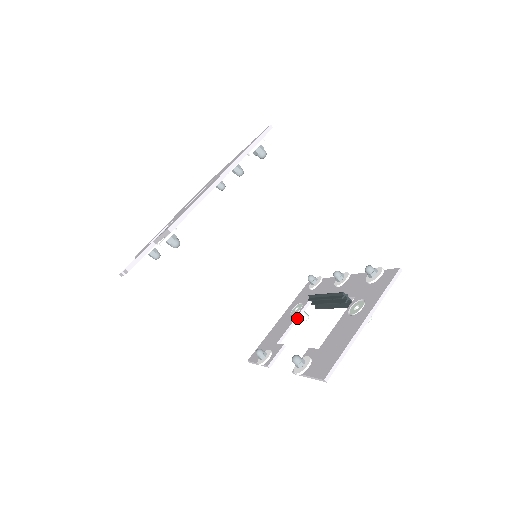
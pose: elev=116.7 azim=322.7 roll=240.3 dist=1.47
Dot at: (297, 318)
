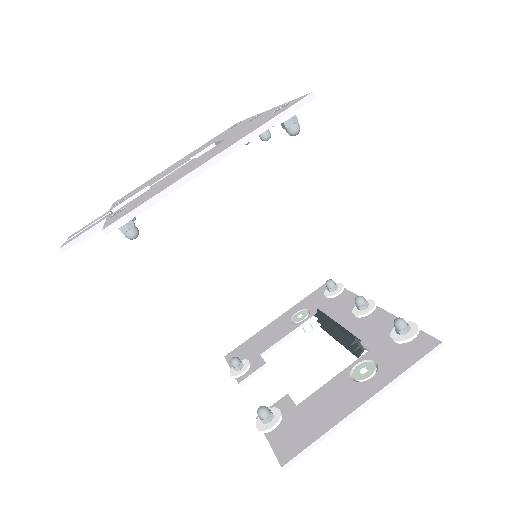
Dot at: (295, 330)
